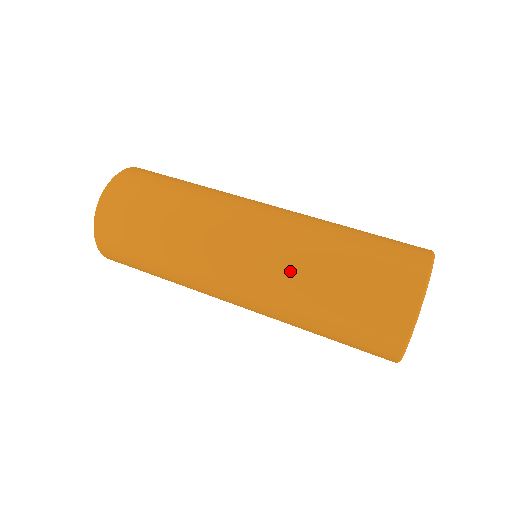
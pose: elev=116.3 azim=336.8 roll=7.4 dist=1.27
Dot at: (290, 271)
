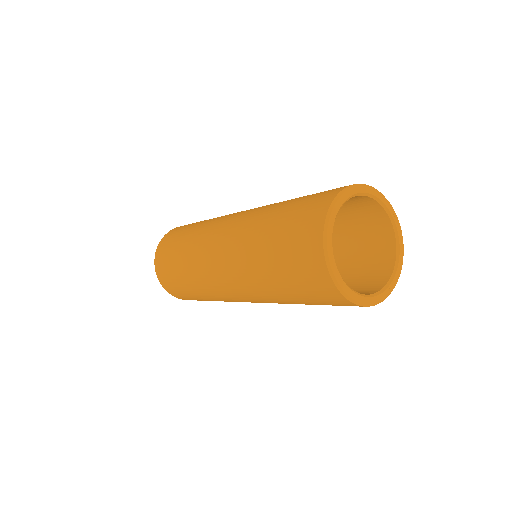
Dot at: (246, 232)
